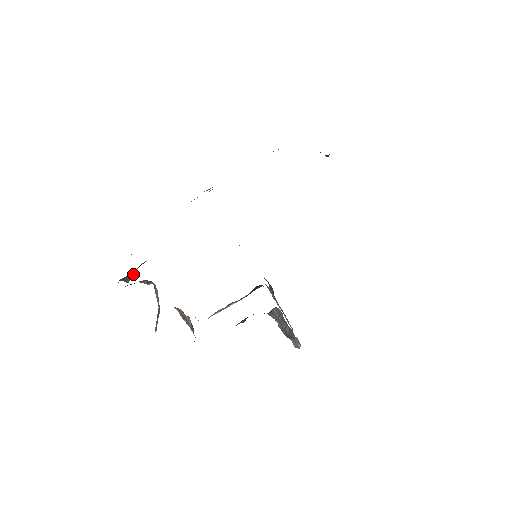
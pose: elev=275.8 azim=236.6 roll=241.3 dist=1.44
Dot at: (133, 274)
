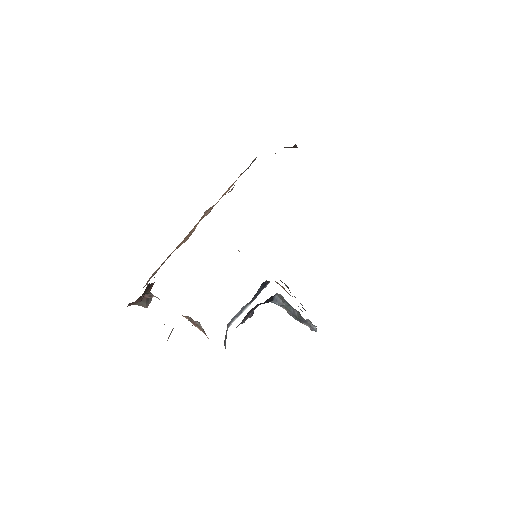
Dot at: (150, 299)
